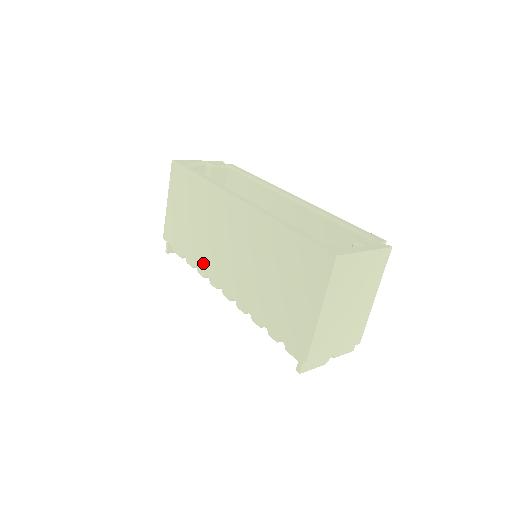
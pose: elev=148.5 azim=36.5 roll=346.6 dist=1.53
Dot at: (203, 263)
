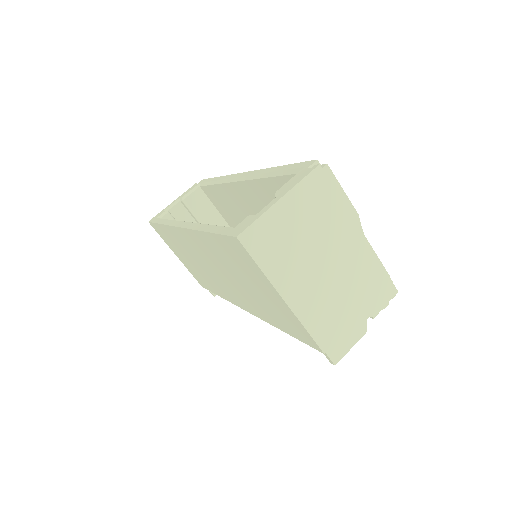
Dot at: (224, 295)
